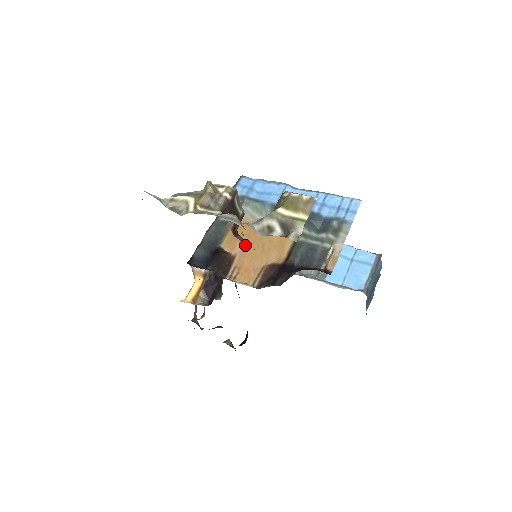
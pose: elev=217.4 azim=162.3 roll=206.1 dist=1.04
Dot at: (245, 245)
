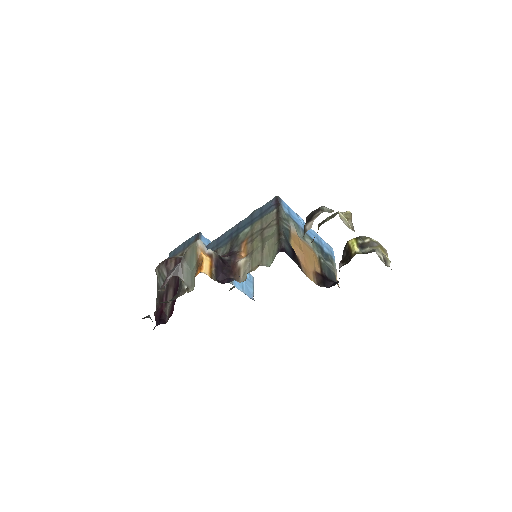
Dot at: (303, 252)
